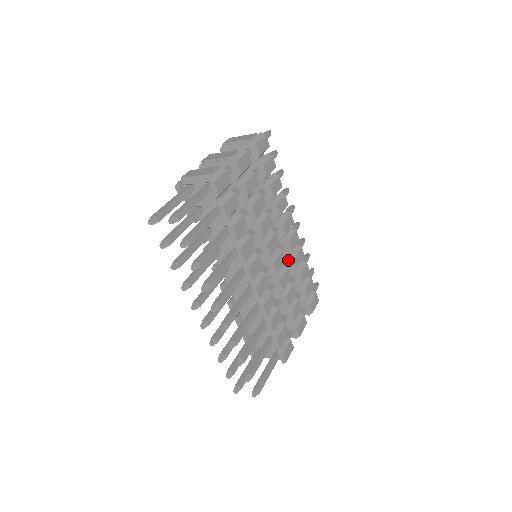
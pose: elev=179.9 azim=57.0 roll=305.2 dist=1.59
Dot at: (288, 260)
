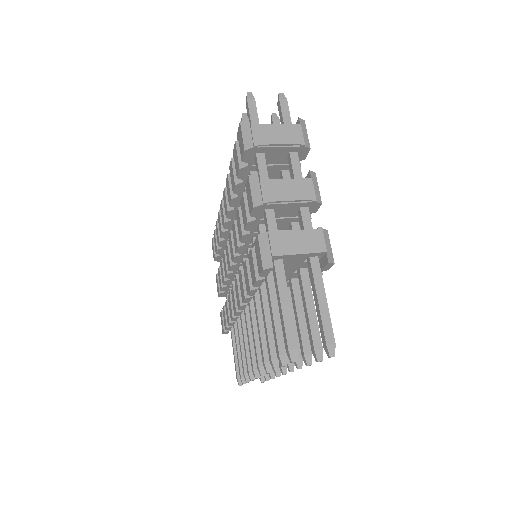
Dot at: occluded
